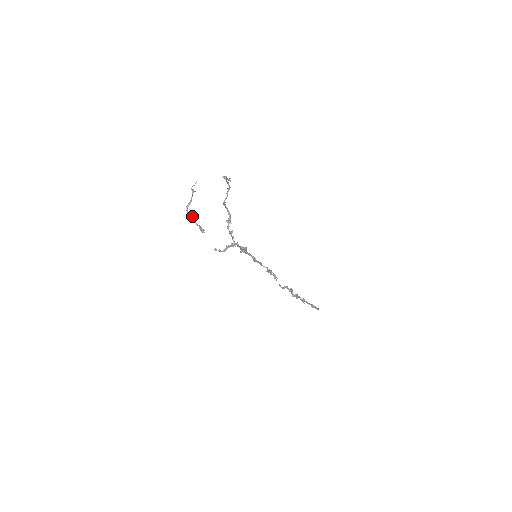
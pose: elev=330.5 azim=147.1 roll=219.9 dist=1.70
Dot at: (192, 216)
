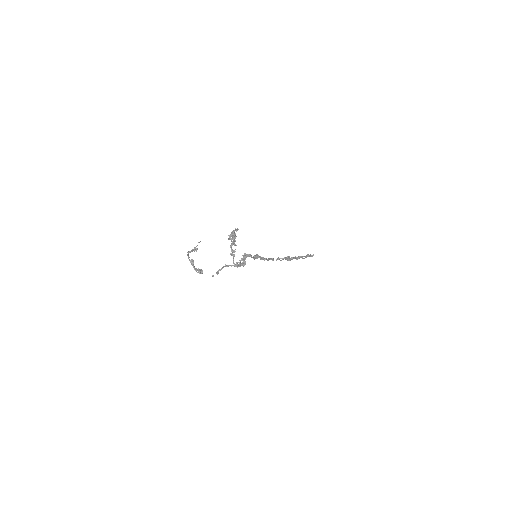
Dot at: (192, 261)
